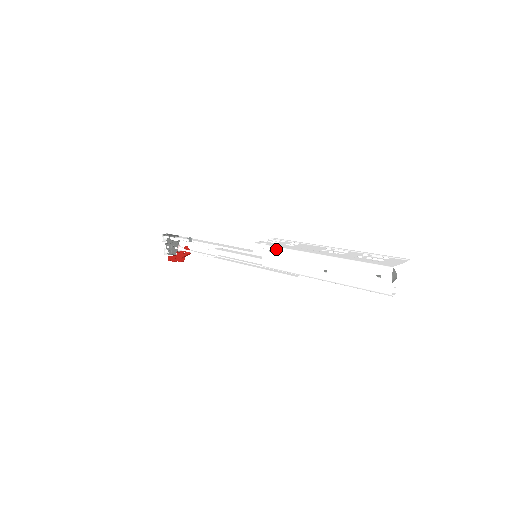
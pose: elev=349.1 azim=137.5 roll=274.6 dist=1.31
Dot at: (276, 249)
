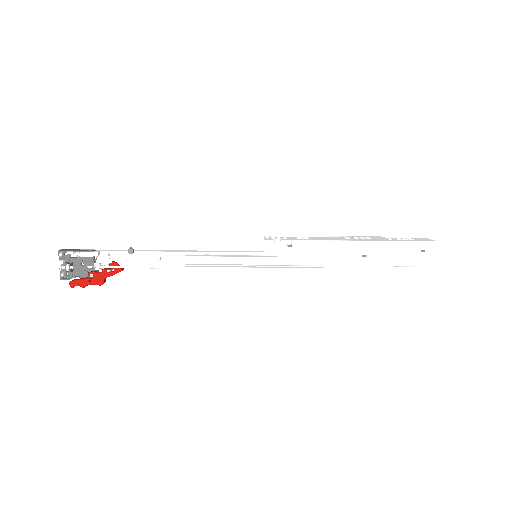
Dot at: (300, 242)
